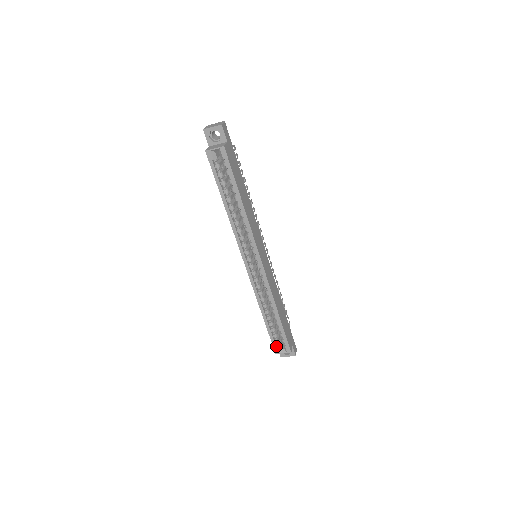
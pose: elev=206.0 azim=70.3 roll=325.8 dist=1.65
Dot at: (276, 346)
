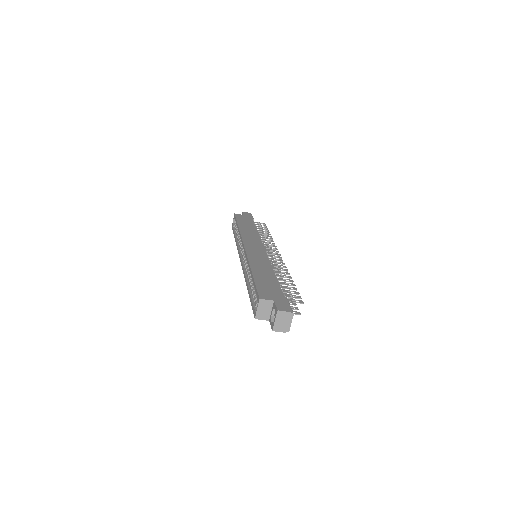
Dot at: occluded
